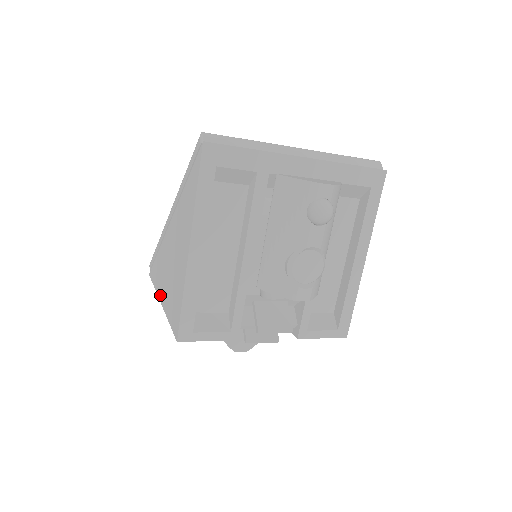
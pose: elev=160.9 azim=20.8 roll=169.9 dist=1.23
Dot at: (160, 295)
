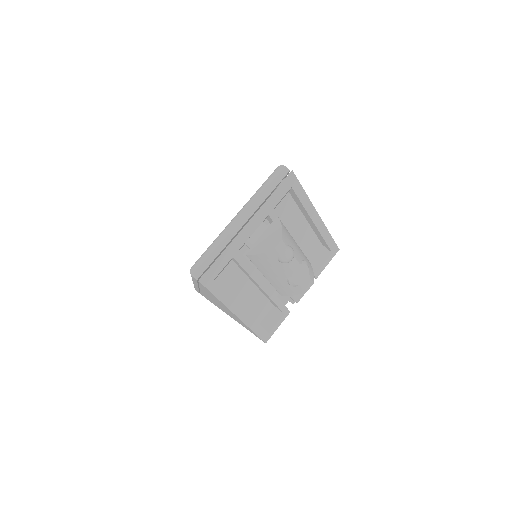
Dot at: occluded
